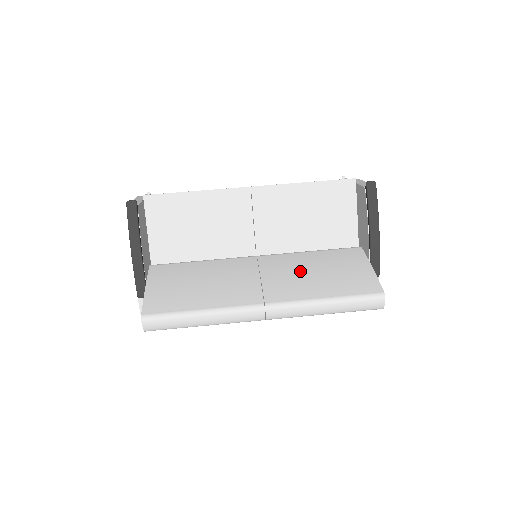
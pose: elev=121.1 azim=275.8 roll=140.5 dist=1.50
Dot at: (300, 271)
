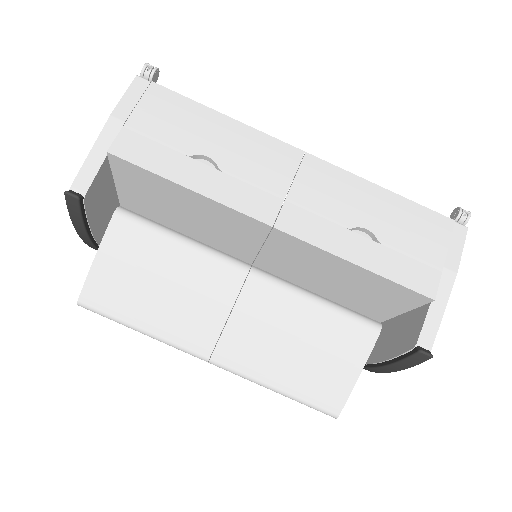
Dot at: (277, 335)
